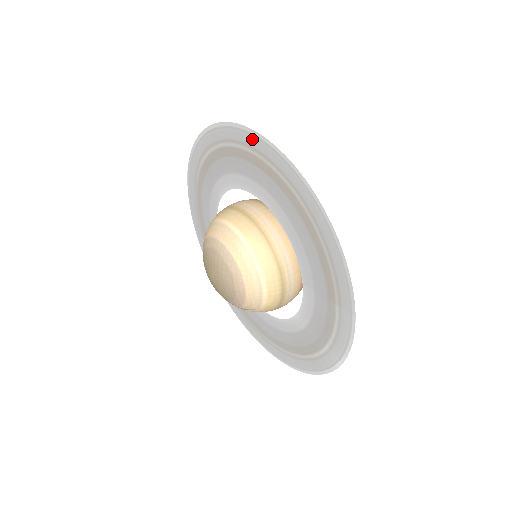
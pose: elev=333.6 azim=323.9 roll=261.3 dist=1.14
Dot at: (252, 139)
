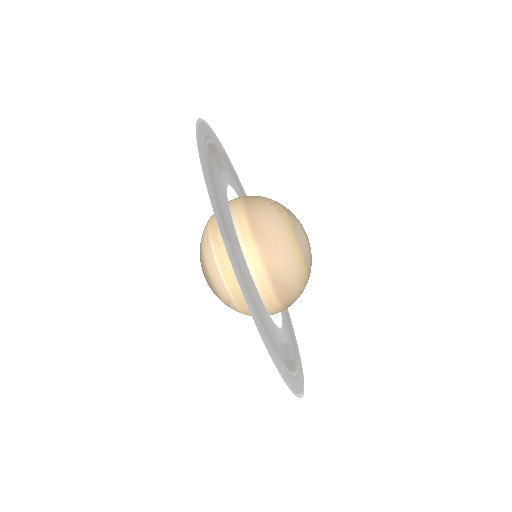
Dot at: (210, 131)
